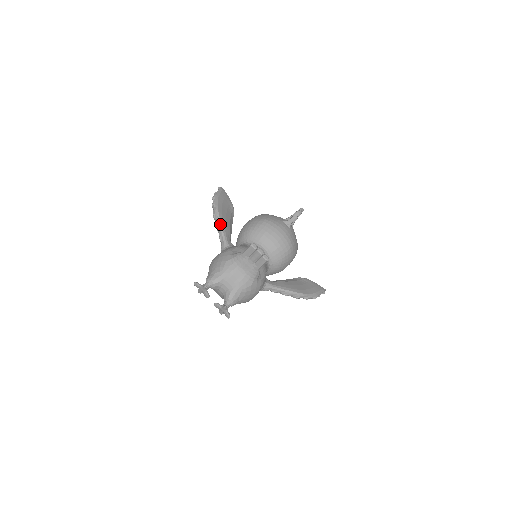
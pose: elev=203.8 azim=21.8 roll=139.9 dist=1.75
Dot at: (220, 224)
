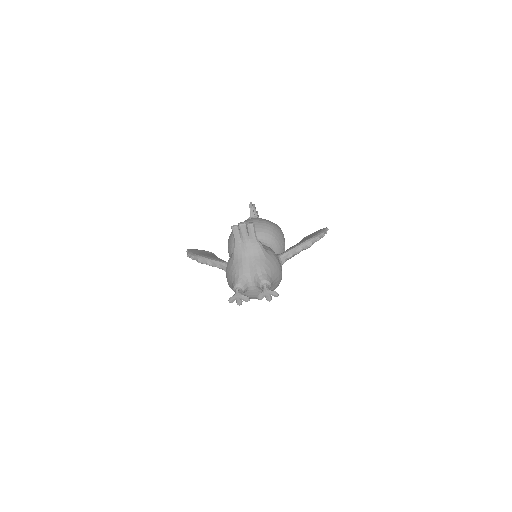
Dot at: (208, 260)
